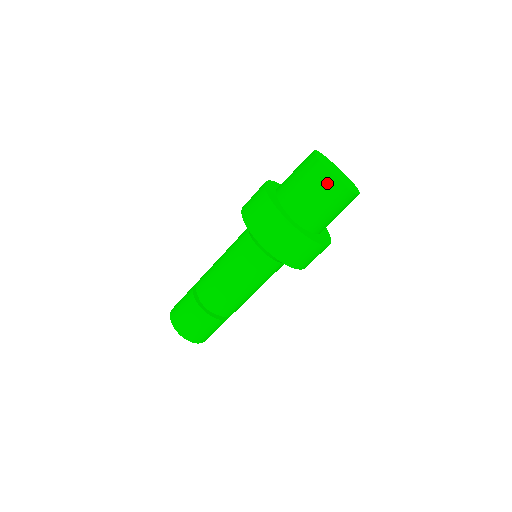
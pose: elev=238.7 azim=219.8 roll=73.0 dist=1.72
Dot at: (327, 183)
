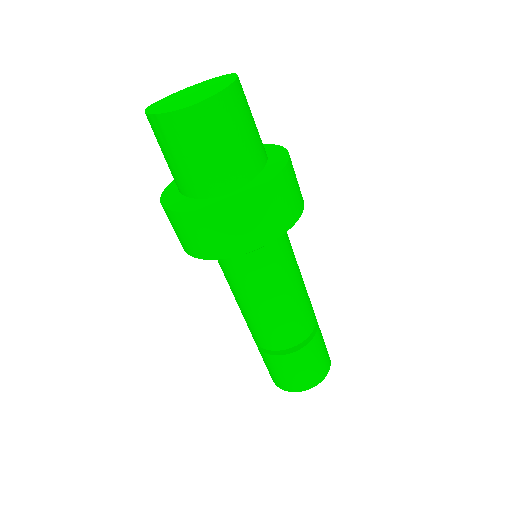
Dot at: (191, 121)
